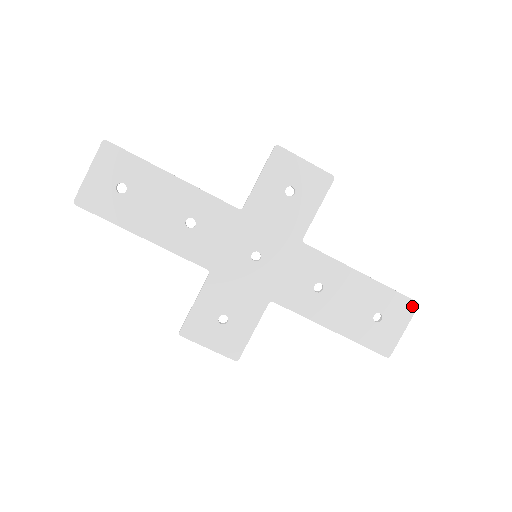
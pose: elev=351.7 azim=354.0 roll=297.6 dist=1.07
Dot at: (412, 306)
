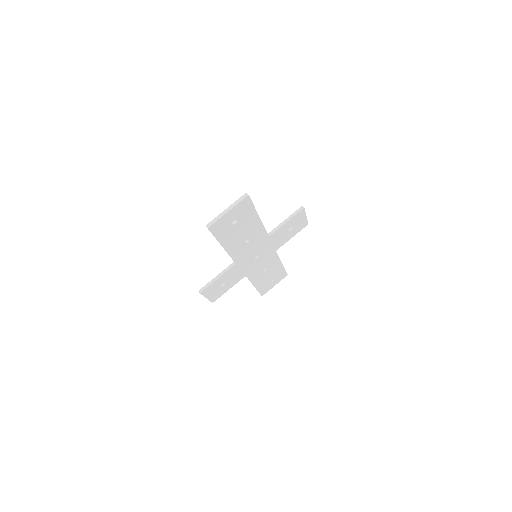
Dot at: (285, 276)
